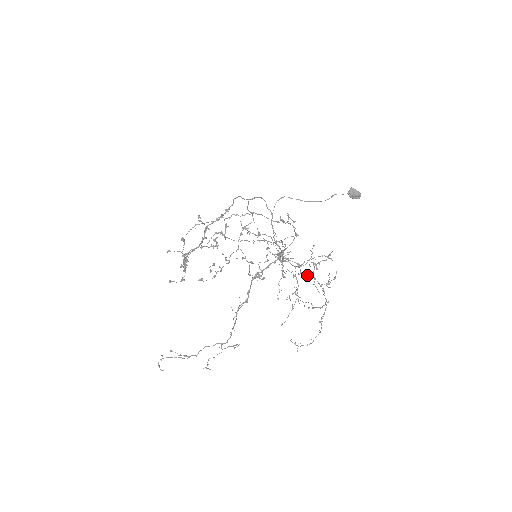
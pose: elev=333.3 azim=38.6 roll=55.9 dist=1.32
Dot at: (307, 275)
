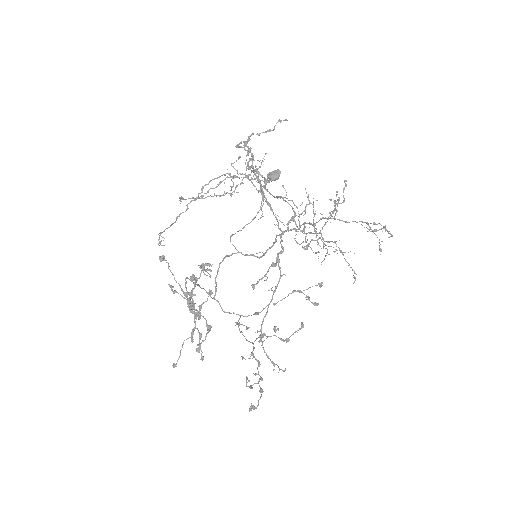
Dot at: (313, 223)
